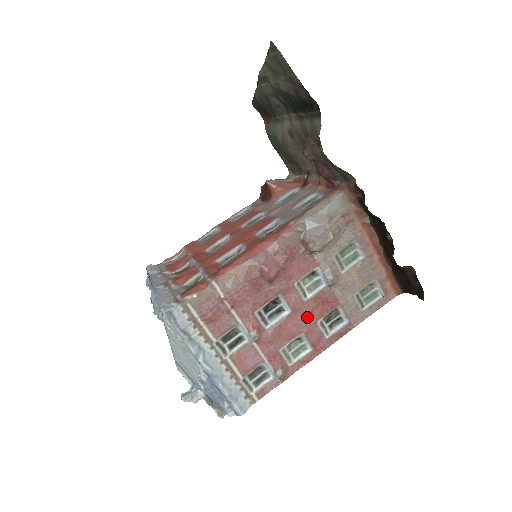
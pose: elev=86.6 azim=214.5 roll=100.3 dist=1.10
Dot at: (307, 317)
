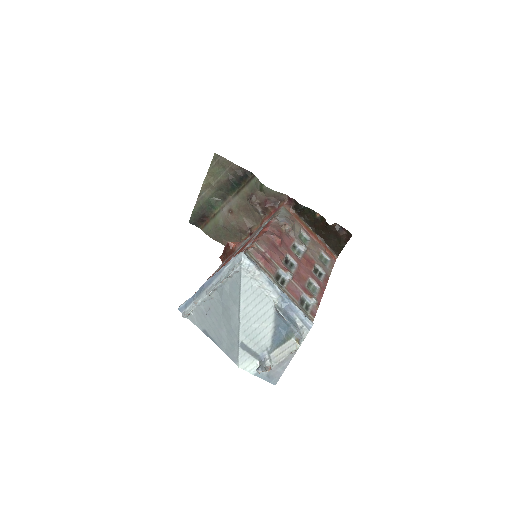
Dot at: (306, 268)
